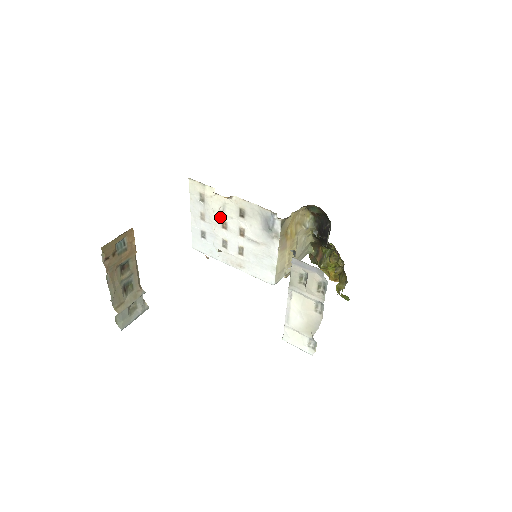
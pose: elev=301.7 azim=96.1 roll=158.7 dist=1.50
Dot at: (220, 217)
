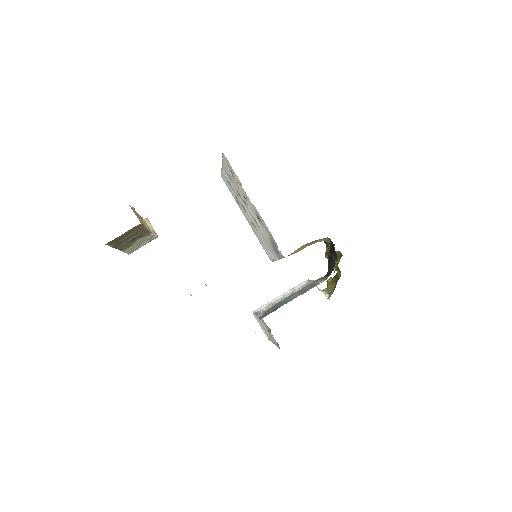
Dot at: (243, 197)
